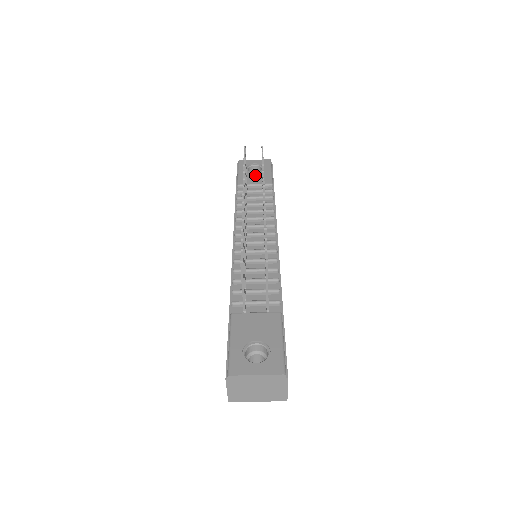
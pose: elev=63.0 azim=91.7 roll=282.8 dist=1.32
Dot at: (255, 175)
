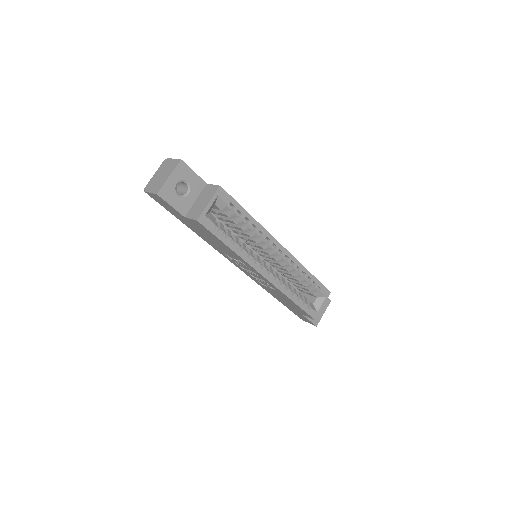
Dot at: occluded
